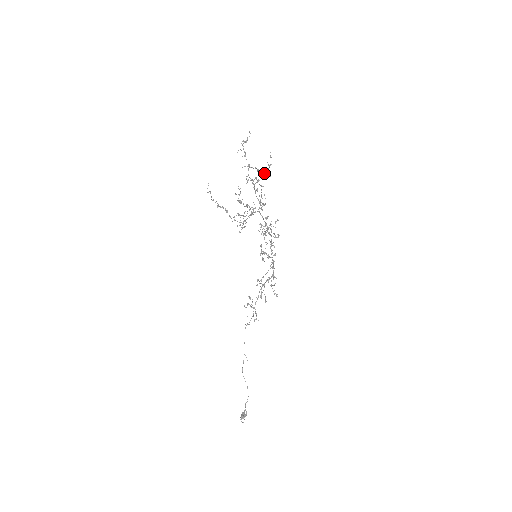
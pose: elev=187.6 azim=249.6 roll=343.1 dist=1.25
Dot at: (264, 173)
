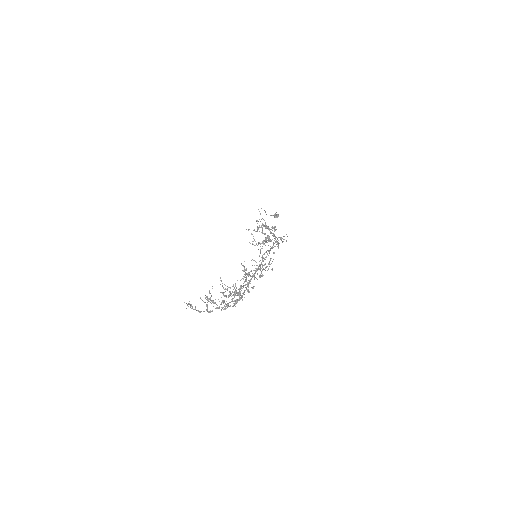
Dot at: occluded
